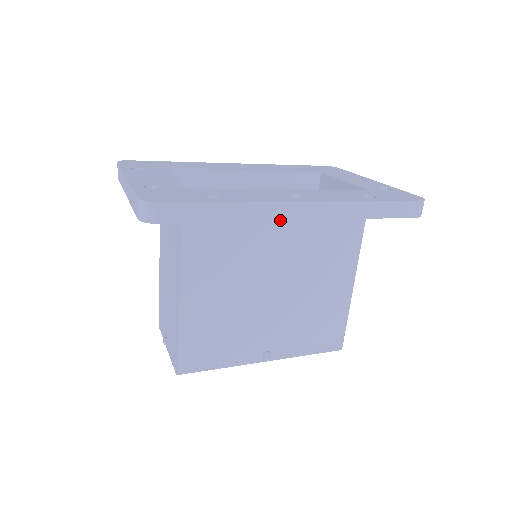
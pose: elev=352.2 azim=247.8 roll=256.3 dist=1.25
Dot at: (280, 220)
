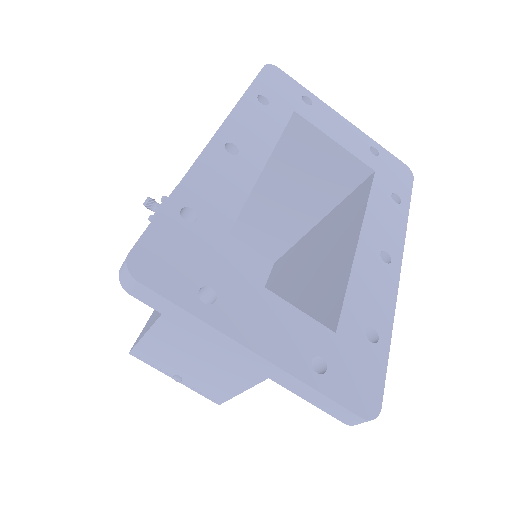
Dot at: occluded
